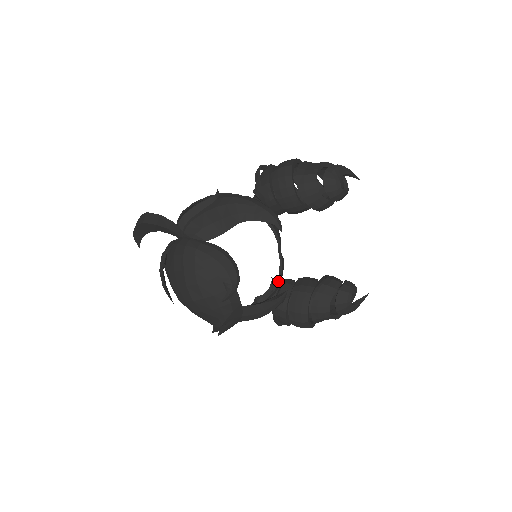
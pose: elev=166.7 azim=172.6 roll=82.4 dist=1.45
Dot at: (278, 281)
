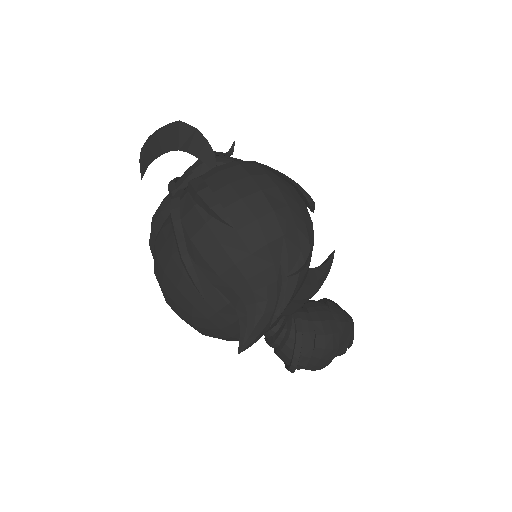
Dot at: occluded
